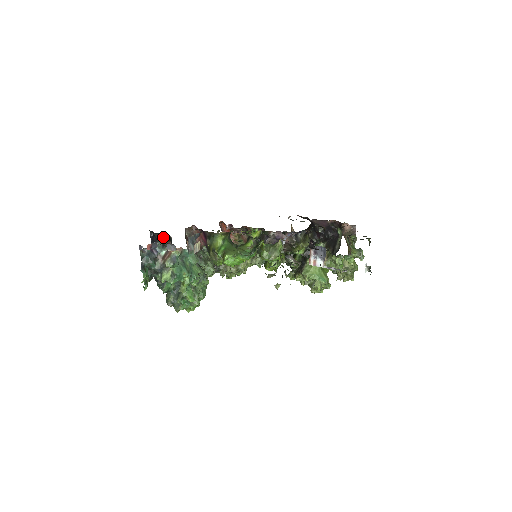
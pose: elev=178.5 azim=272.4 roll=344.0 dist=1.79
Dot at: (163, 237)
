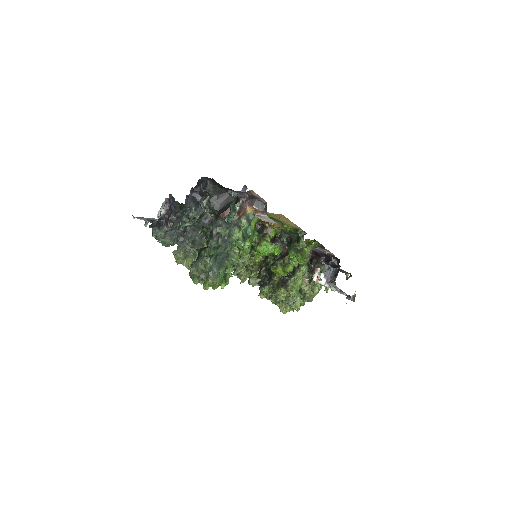
Dot at: (218, 192)
